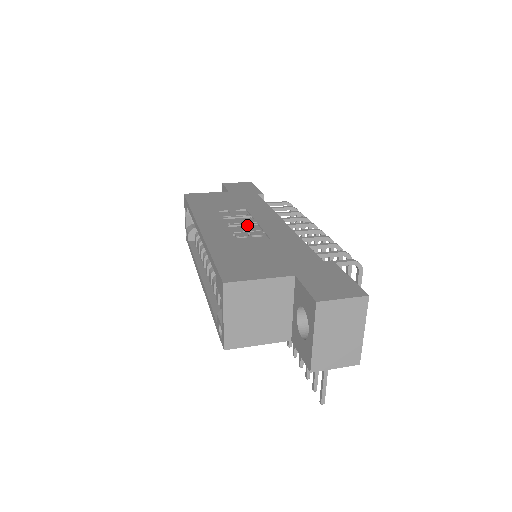
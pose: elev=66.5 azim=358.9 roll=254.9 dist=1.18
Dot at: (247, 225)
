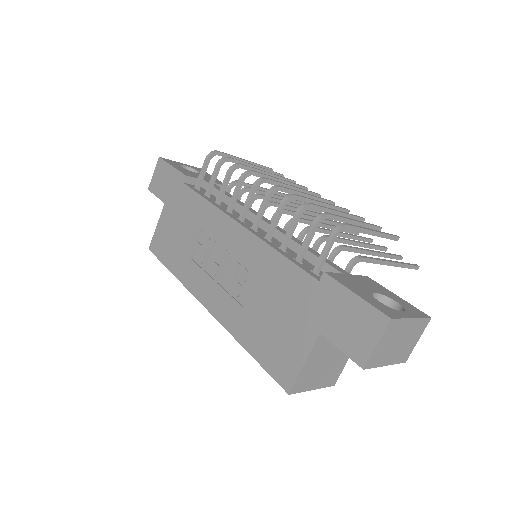
Dot at: (225, 263)
